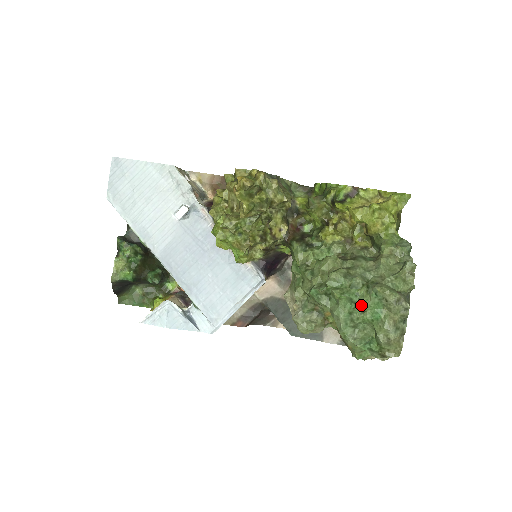
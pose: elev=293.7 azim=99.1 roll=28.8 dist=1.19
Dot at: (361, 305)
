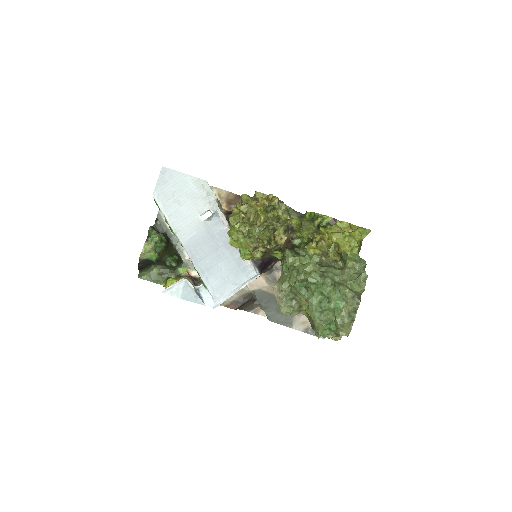
Dot at: (328, 297)
